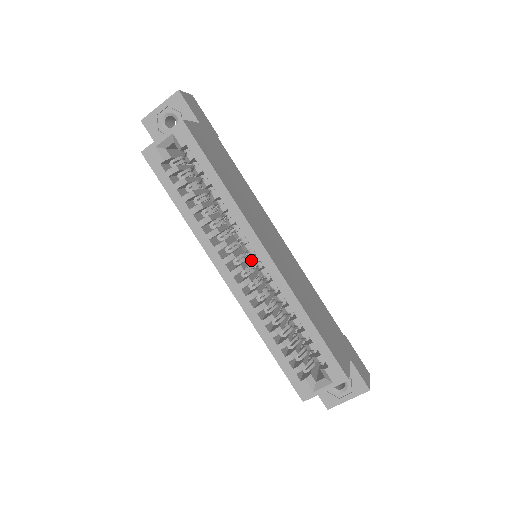
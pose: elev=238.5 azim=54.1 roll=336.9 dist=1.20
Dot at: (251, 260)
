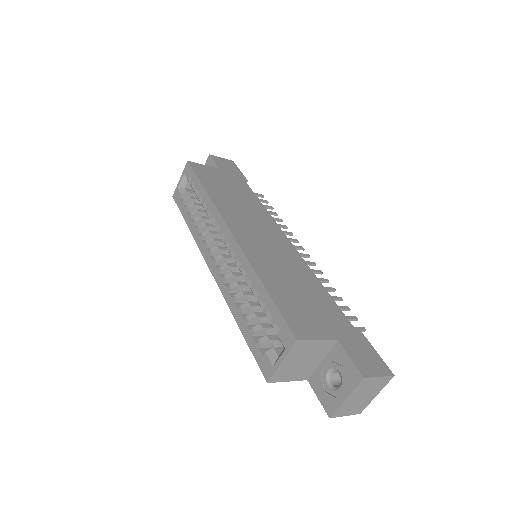
Dot at: (225, 245)
